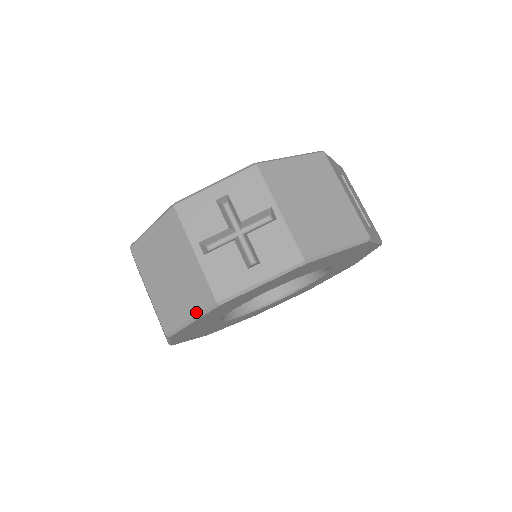
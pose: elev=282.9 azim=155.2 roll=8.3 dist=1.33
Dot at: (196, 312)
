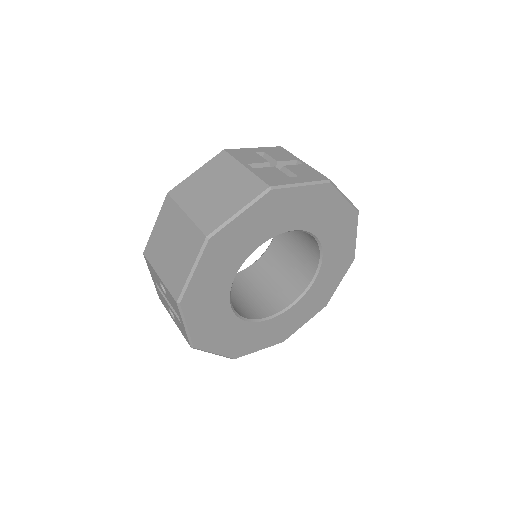
Dot at: (246, 202)
